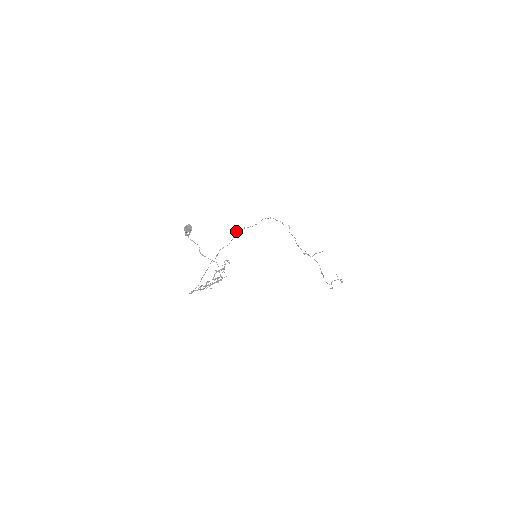
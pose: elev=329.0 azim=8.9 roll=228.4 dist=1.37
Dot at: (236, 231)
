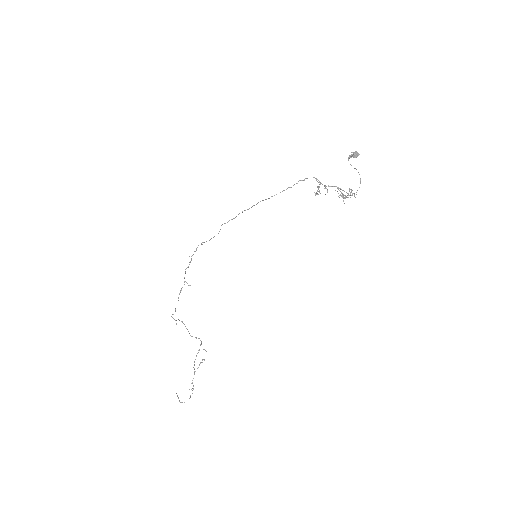
Dot at: (201, 244)
